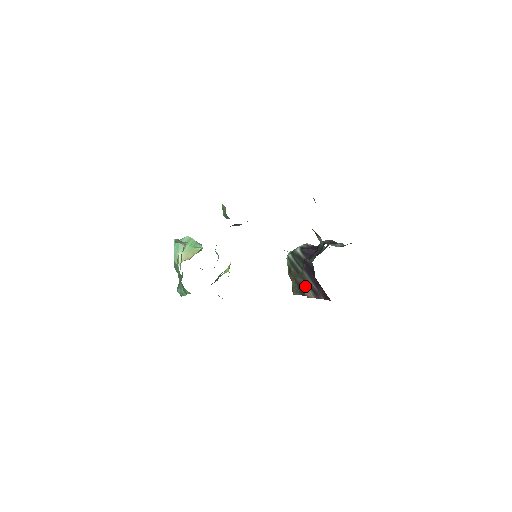
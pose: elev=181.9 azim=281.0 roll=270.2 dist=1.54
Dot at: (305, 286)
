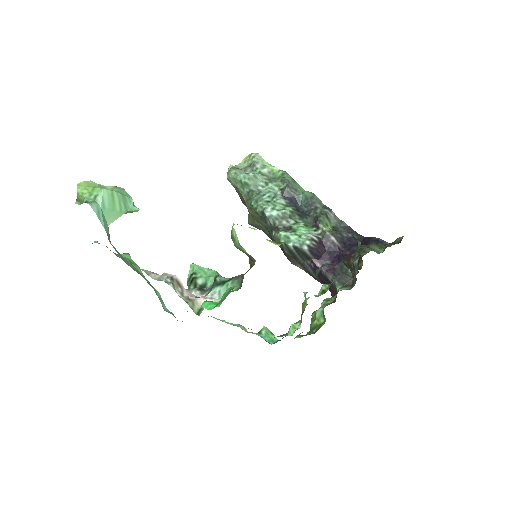
Dot at: (298, 264)
